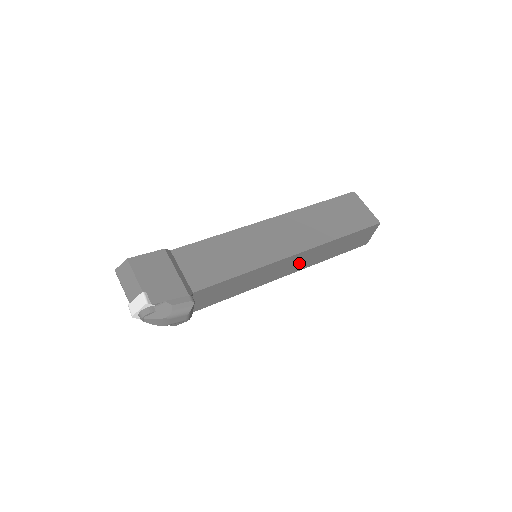
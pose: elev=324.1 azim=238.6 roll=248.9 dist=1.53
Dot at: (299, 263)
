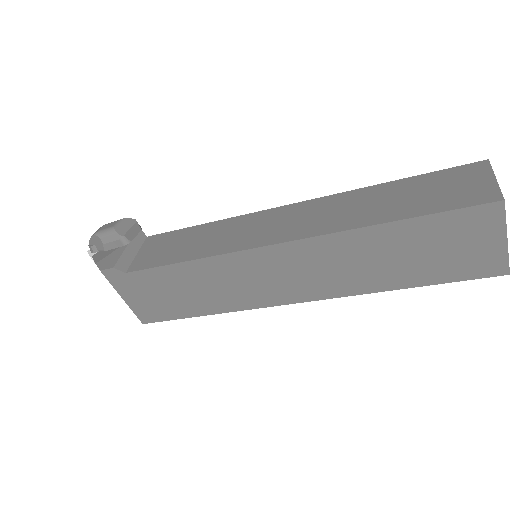
Dot at: (303, 222)
